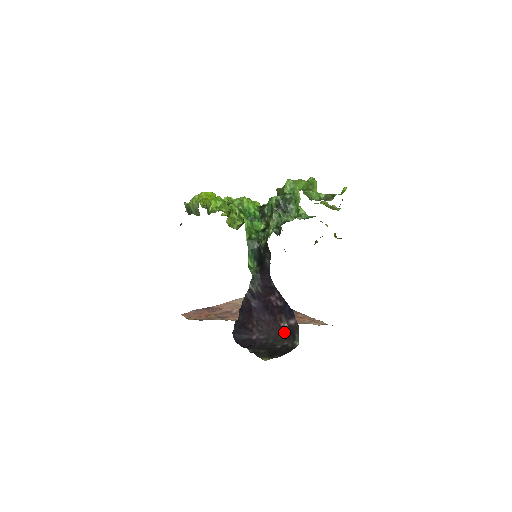
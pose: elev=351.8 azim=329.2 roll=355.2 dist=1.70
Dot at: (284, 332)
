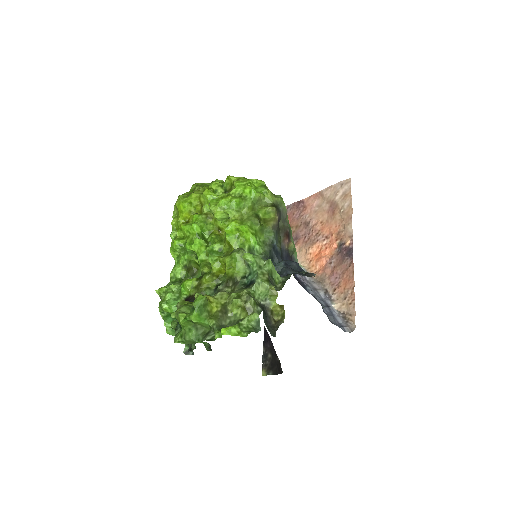
Dot at: occluded
